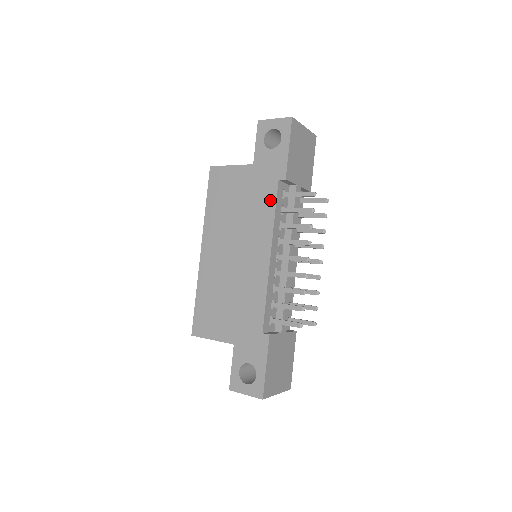
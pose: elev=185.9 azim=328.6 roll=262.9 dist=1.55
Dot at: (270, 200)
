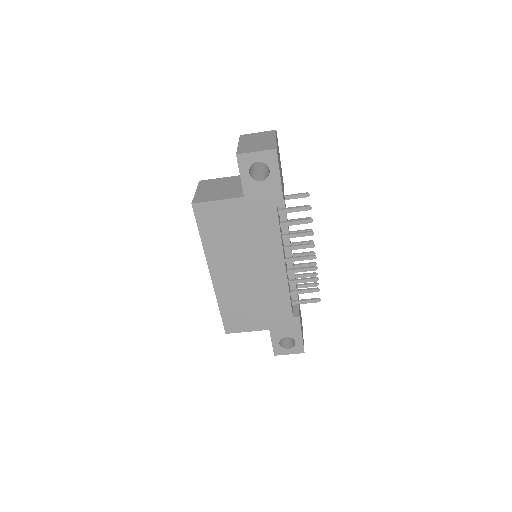
Dot at: (273, 225)
